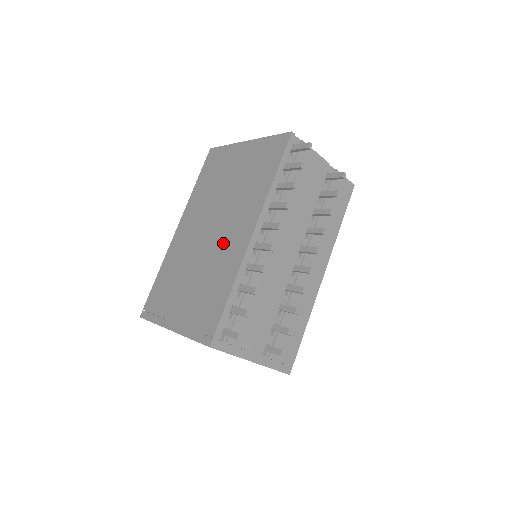
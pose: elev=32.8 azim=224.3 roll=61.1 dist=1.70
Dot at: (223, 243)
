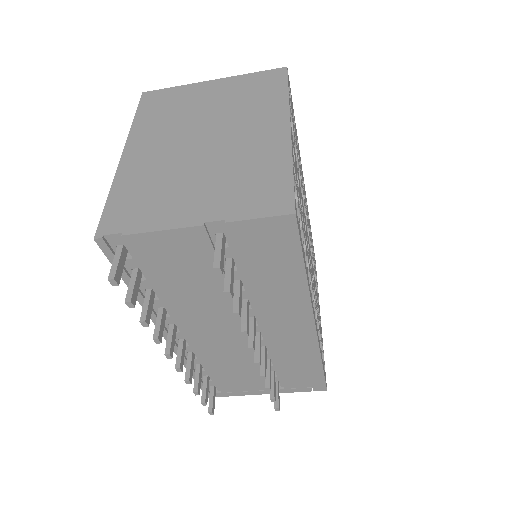
Dot at: occluded
